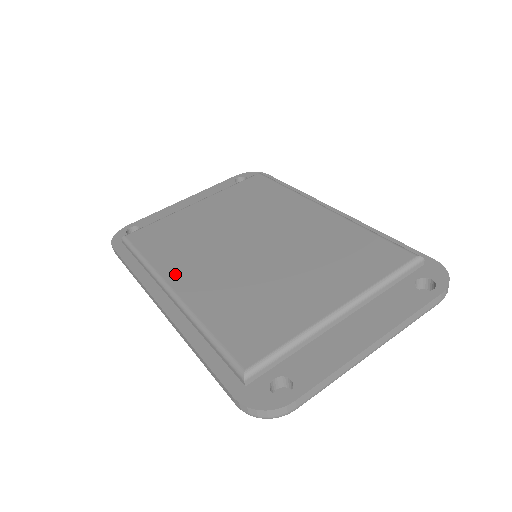
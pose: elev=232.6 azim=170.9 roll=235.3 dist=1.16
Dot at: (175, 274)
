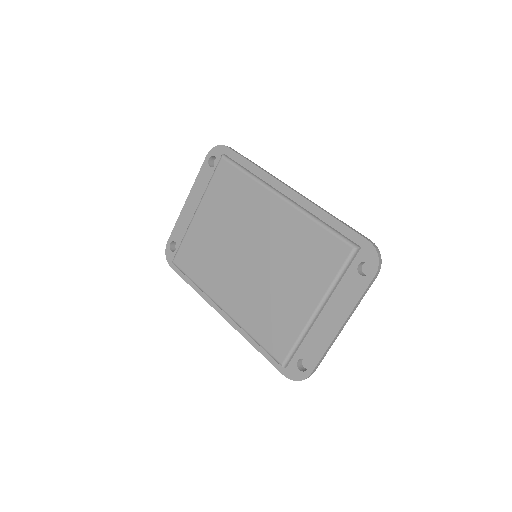
Dot at: (218, 295)
